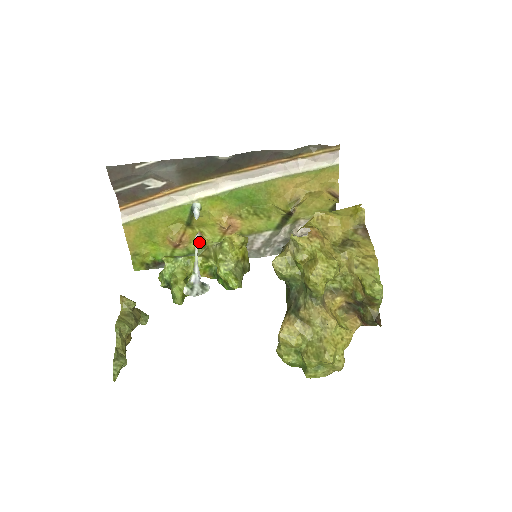
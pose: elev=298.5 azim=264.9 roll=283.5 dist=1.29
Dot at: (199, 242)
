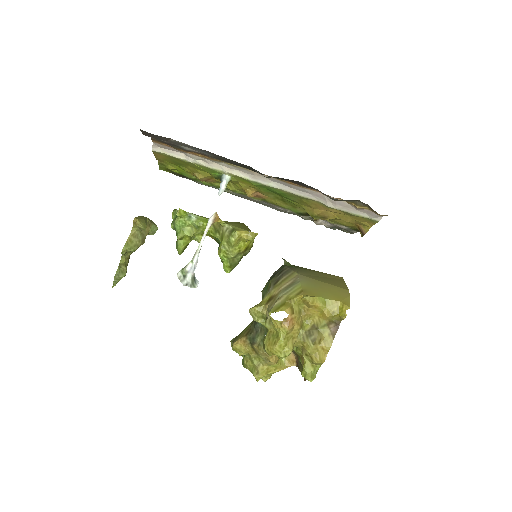
Dot at: occluded
